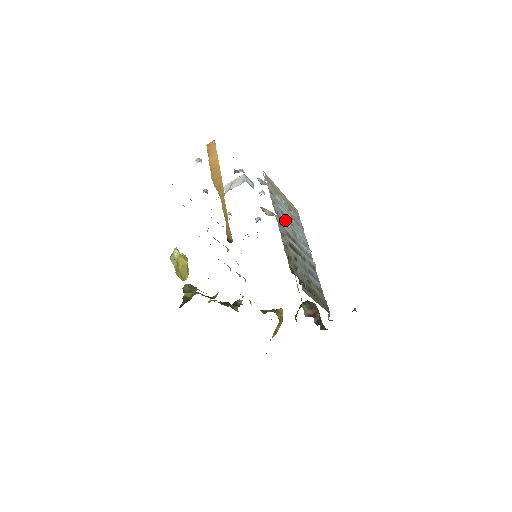
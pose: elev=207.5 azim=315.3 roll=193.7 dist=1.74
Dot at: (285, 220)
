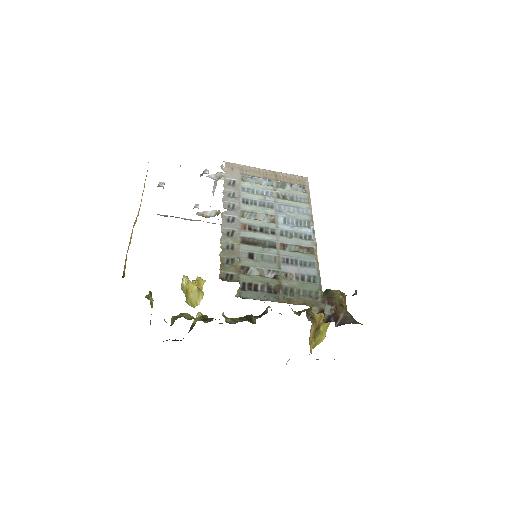
Dot at: (250, 208)
